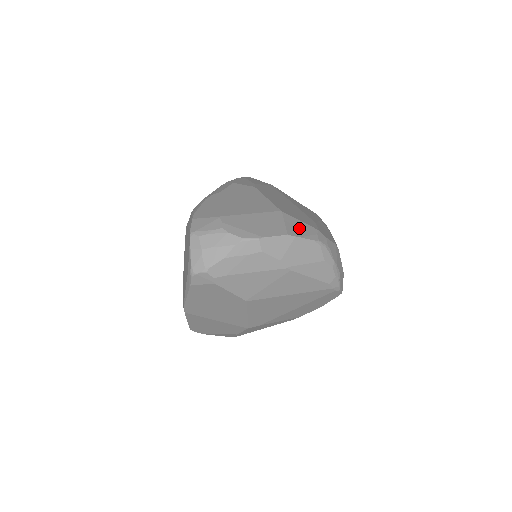
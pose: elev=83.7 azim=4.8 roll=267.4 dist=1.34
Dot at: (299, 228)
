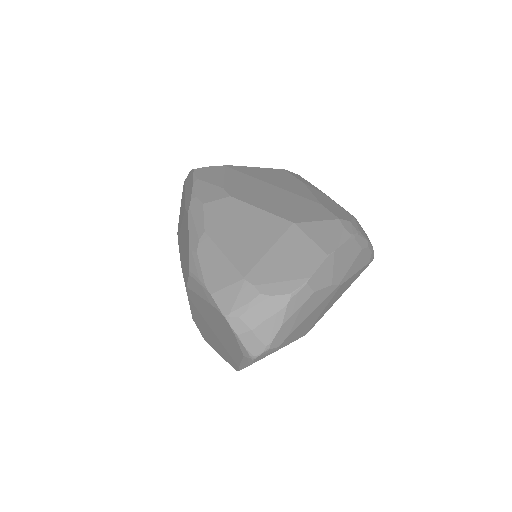
Dot at: (326, 234)
